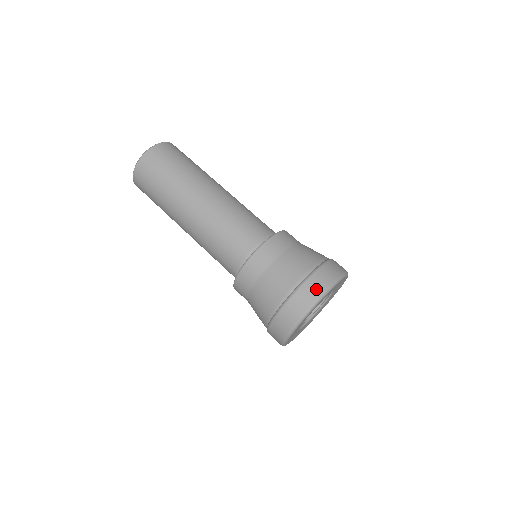
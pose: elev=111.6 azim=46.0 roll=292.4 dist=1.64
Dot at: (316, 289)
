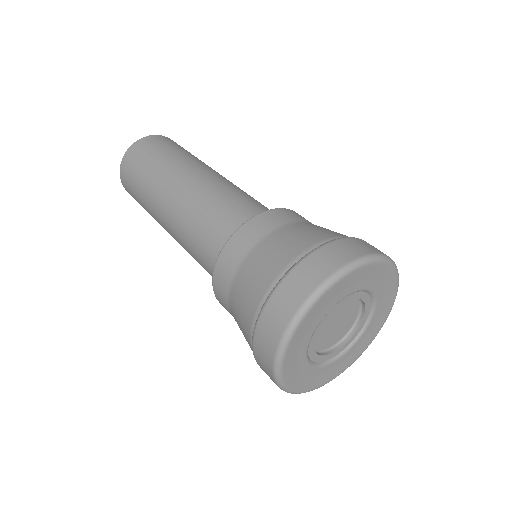
Dot at: (359, 248)
